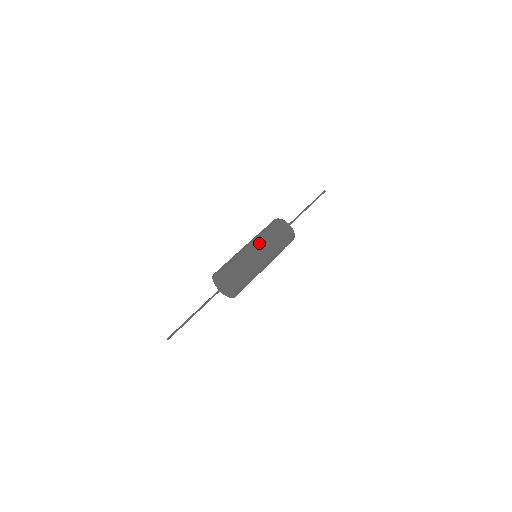
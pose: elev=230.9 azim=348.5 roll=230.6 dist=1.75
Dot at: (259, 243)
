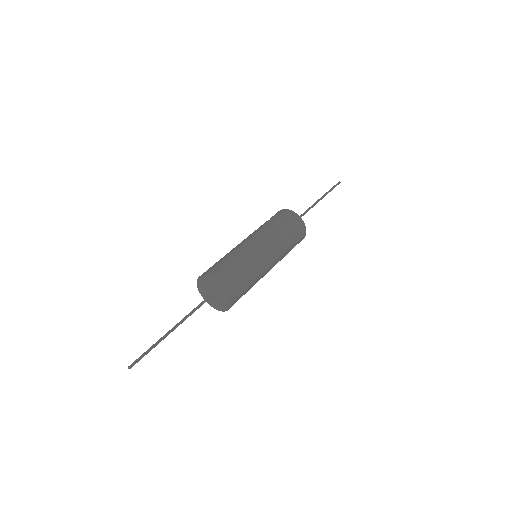
Dot at: (252, 235)
